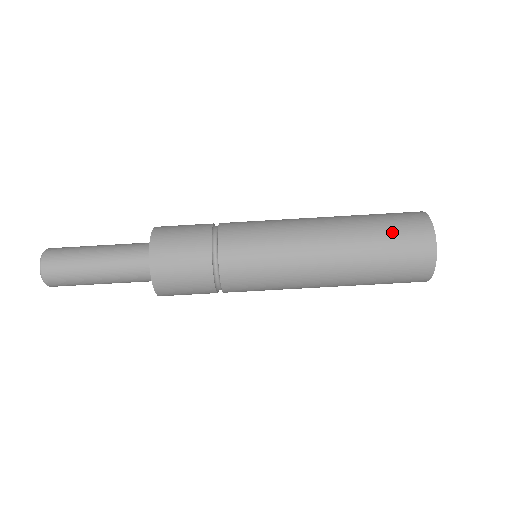
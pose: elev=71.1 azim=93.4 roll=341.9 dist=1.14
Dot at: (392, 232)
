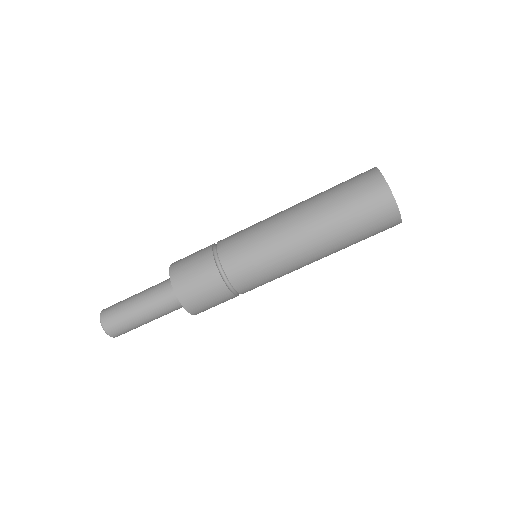
Dot at: (354, 203)
